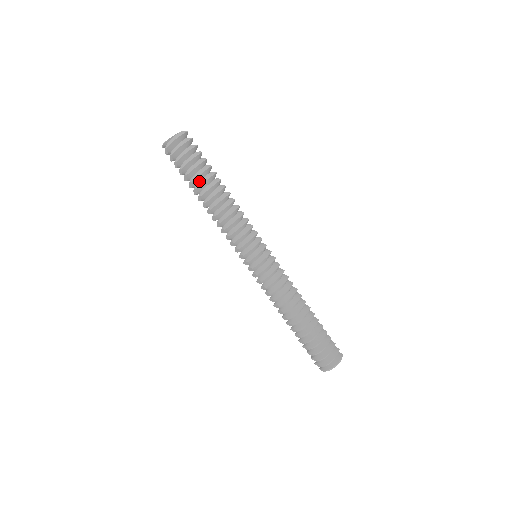
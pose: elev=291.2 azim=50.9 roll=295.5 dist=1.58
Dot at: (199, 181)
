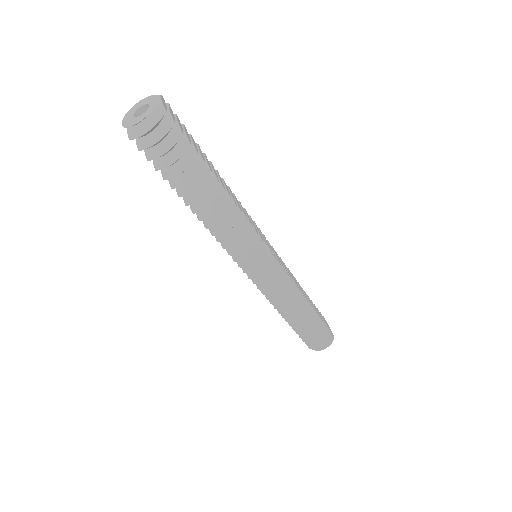
Dot at: occluded
